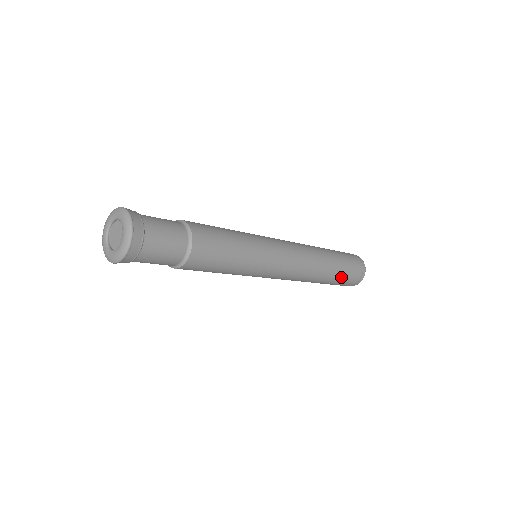
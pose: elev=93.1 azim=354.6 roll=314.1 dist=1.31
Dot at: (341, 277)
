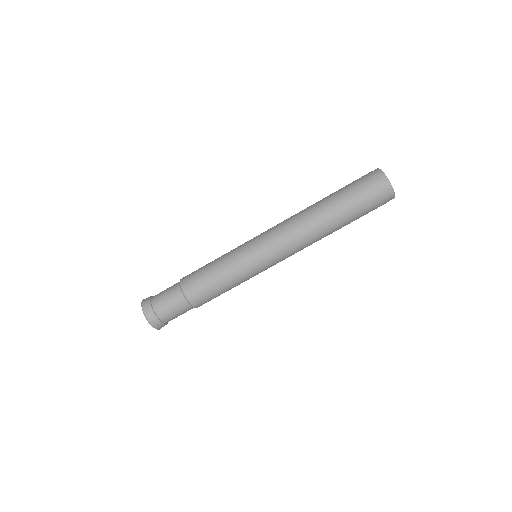
Dot at: (358, 218)
